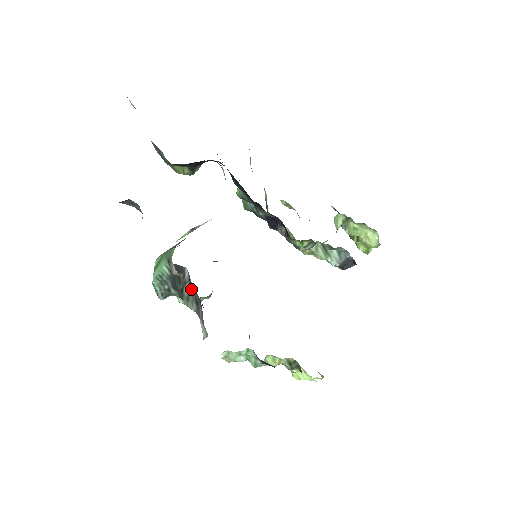
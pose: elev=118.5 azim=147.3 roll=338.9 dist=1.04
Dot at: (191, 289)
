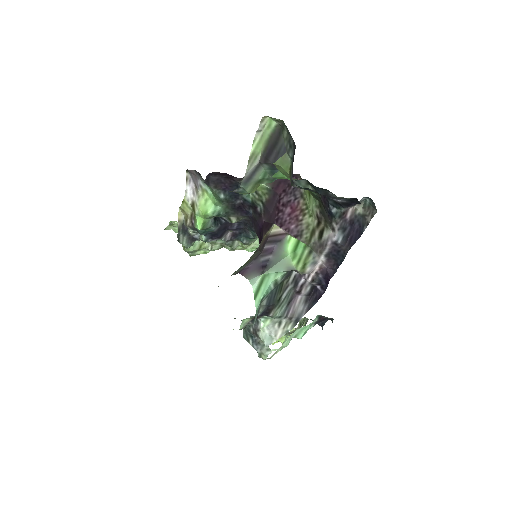
Dot at: (291, 290)
